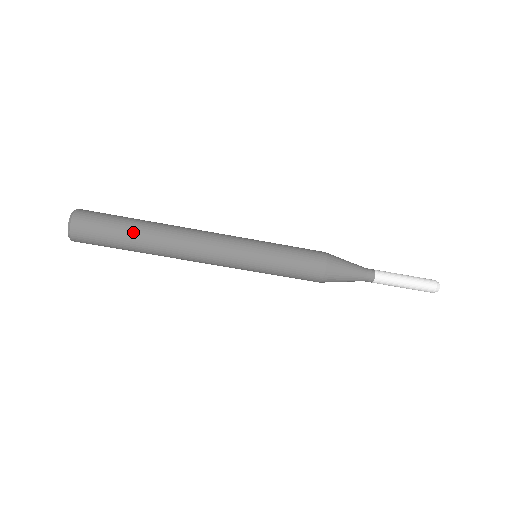
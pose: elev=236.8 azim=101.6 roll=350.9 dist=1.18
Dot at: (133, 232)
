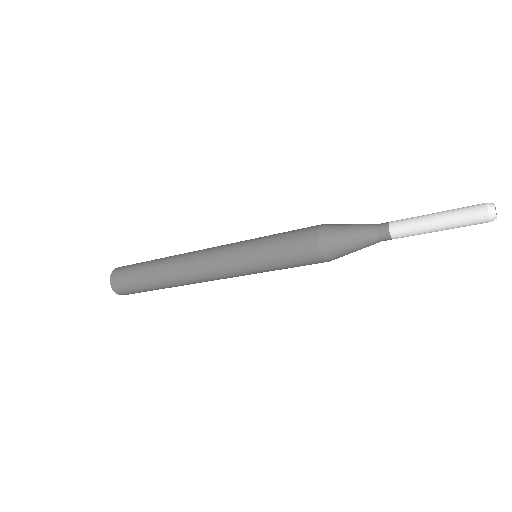
Dot at: (148, 272)
